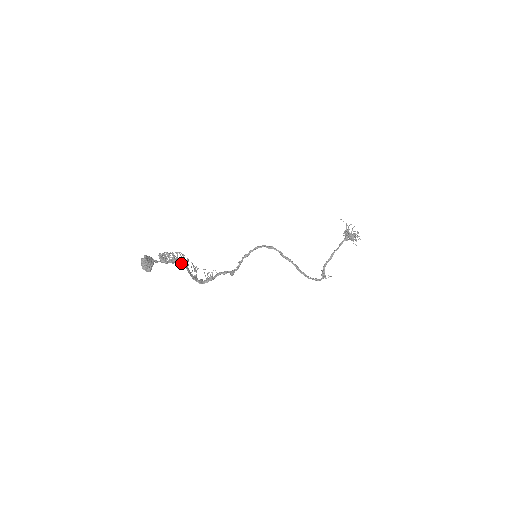
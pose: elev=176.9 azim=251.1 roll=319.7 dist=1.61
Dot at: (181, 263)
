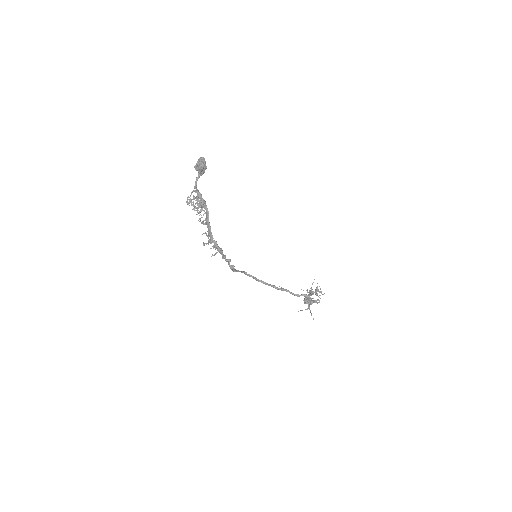
Dot at: occluded
